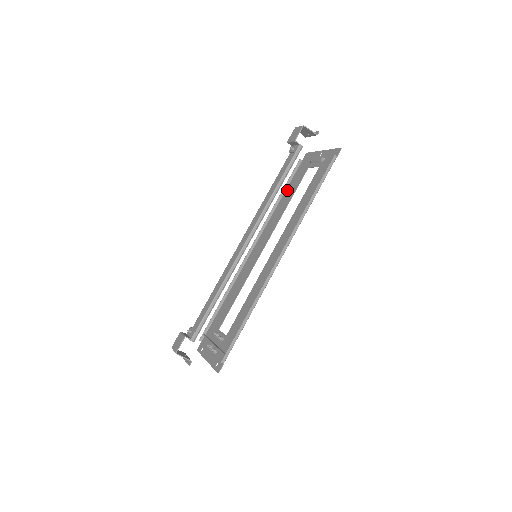
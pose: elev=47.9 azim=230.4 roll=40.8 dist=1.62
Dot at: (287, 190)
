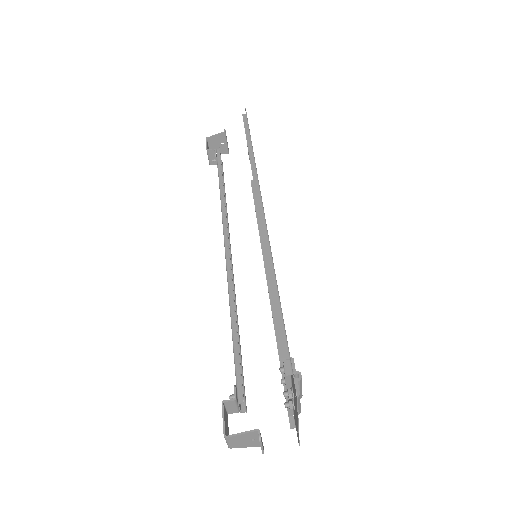
Dot at: occluded
